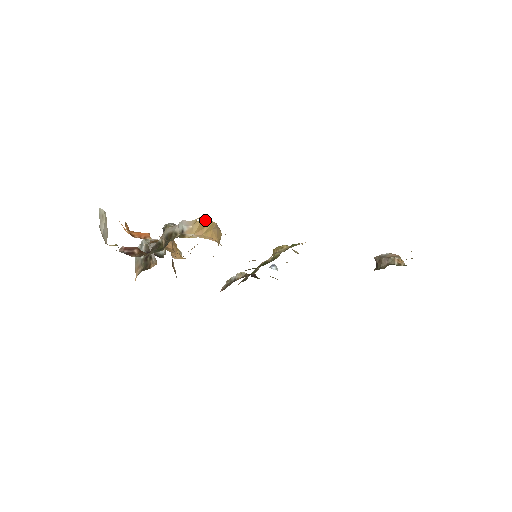
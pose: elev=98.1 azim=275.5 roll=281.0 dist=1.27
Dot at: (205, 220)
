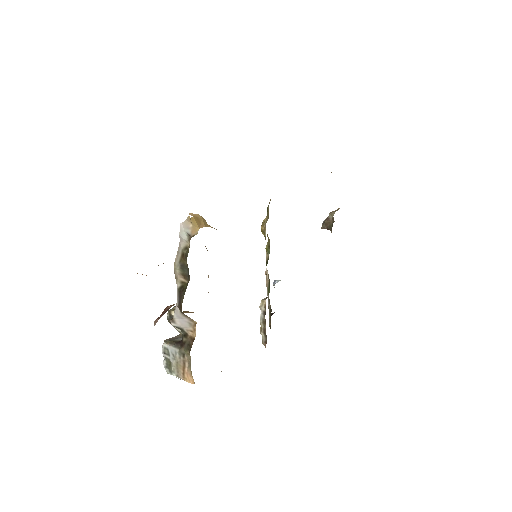
Dot at: (195, 216)
